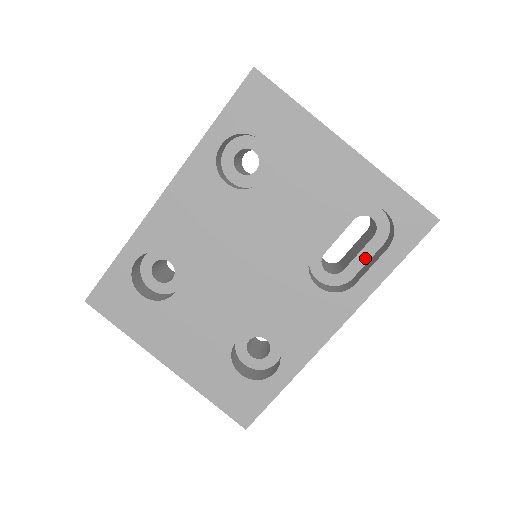
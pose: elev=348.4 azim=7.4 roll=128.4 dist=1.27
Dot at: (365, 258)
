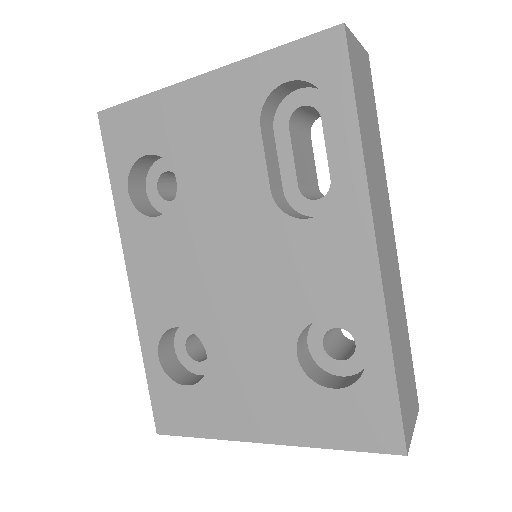
Dot at: occluded
